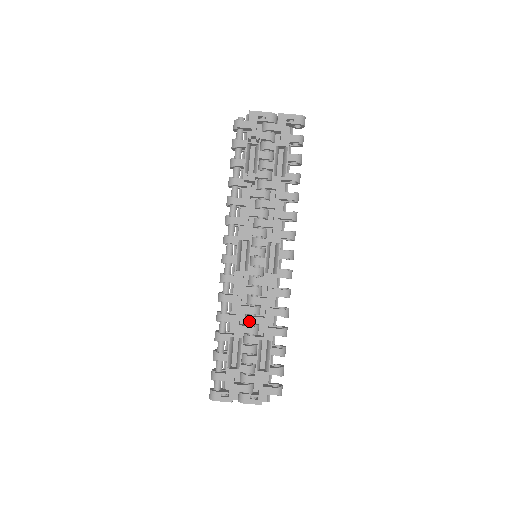
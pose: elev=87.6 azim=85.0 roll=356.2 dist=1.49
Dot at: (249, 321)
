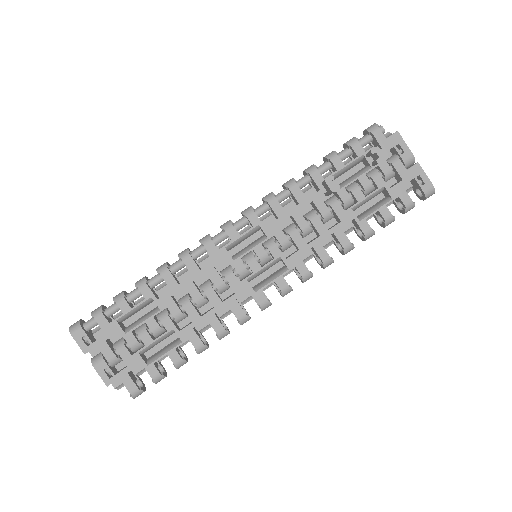
Dot at: (184, 303)
